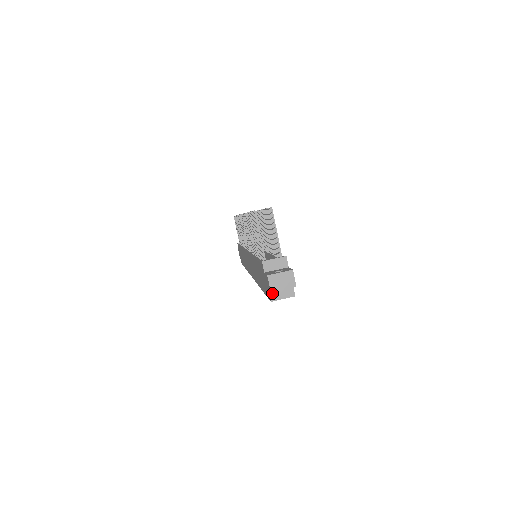
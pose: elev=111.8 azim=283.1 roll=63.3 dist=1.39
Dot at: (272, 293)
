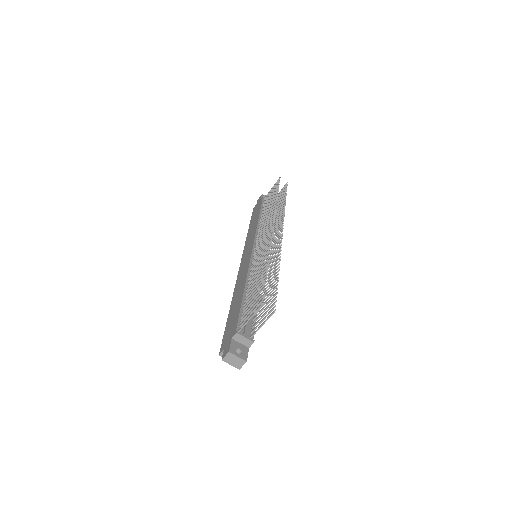
Dot at: occluded
